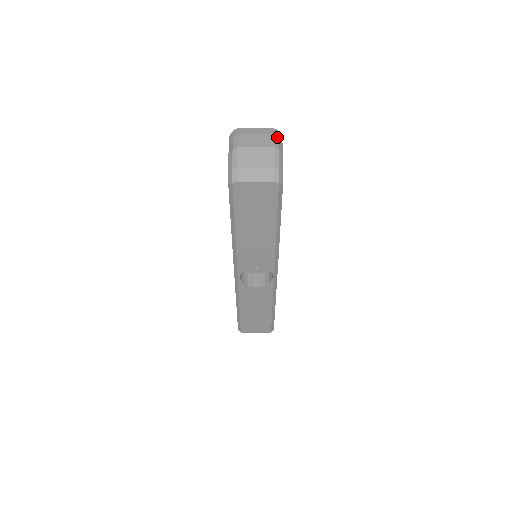
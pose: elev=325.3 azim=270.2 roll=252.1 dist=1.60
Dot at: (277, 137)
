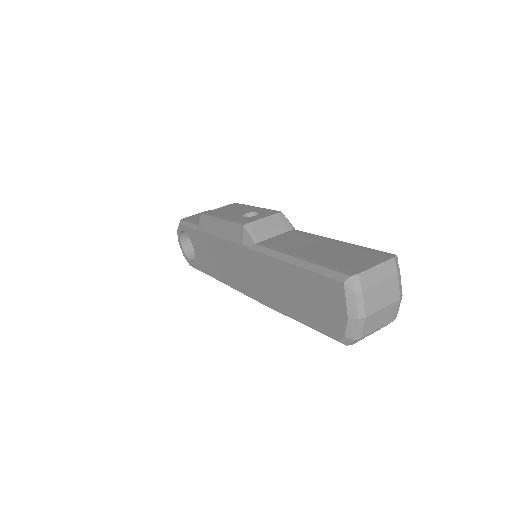
Dot at: (400, 275)
